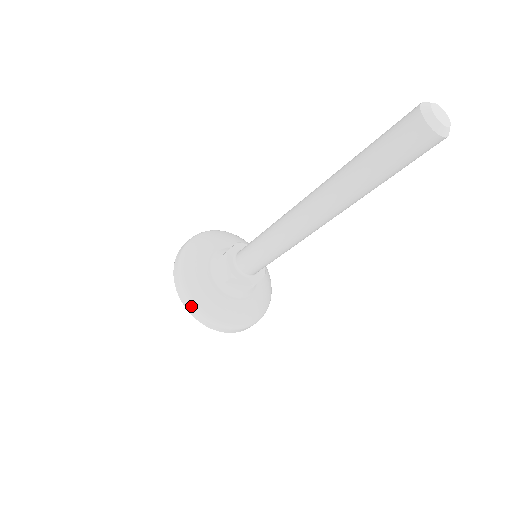
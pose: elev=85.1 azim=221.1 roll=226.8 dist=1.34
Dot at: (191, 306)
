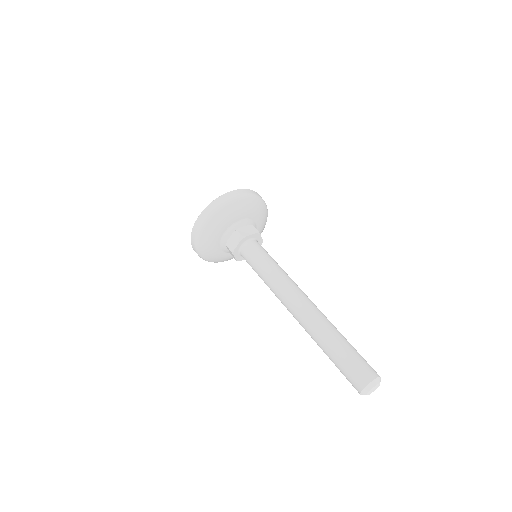
Dot at: (195, 237)
